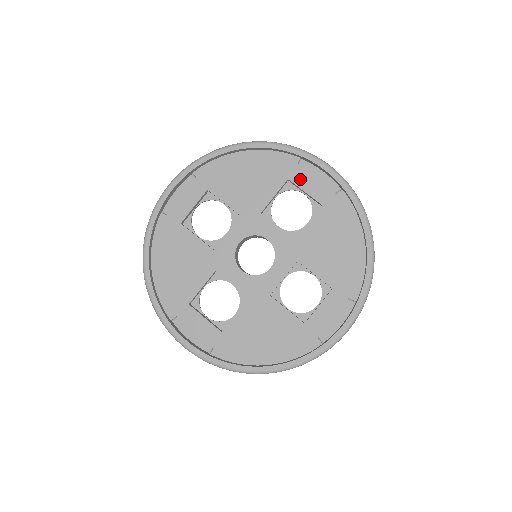
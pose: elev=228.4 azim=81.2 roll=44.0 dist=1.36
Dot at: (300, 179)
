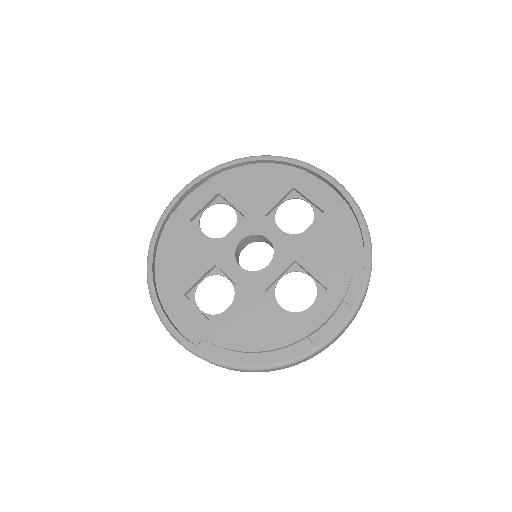
Dot at: (305, 188)
